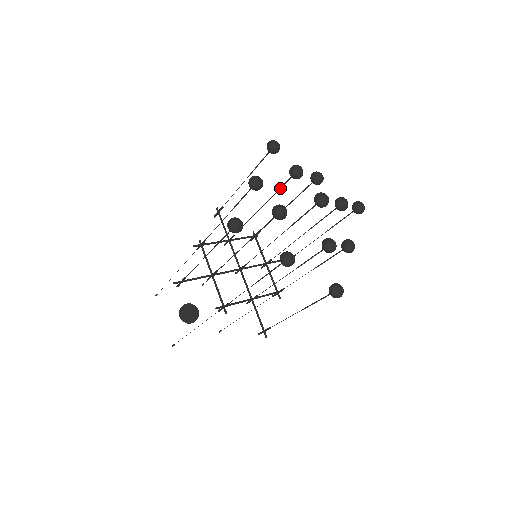
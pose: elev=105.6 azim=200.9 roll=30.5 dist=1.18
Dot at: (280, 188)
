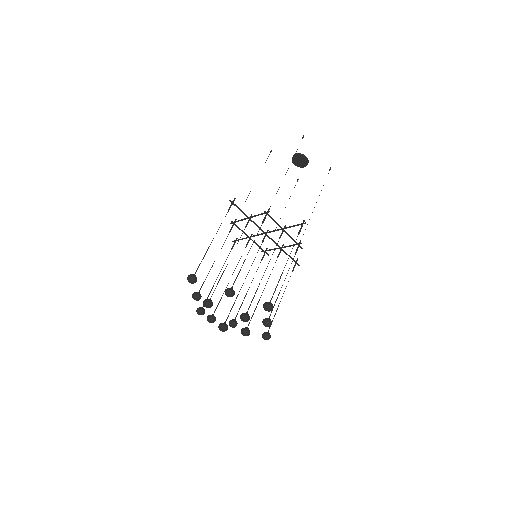
Dot at: (216, 286)
